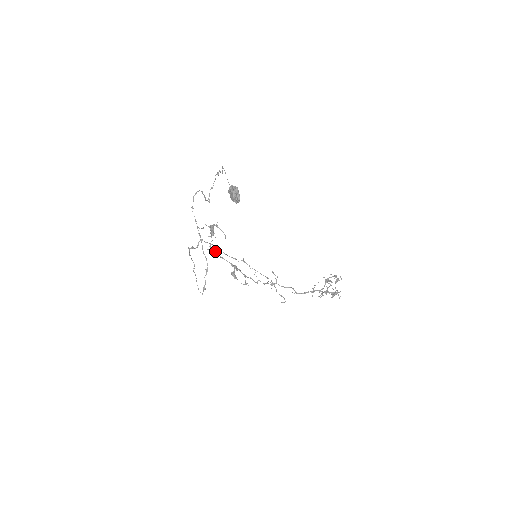
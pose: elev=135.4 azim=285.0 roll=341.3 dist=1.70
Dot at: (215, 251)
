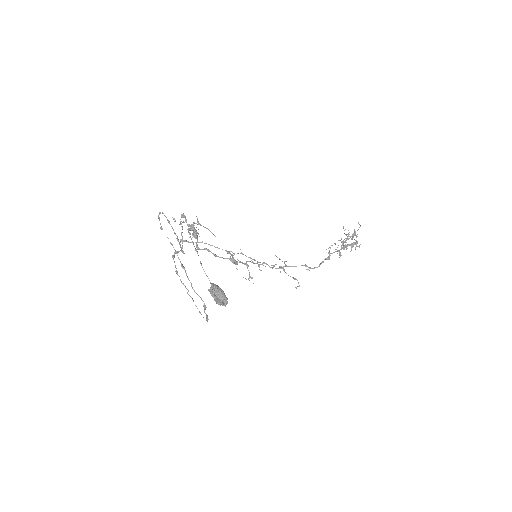
Dot at: (204, 249)
